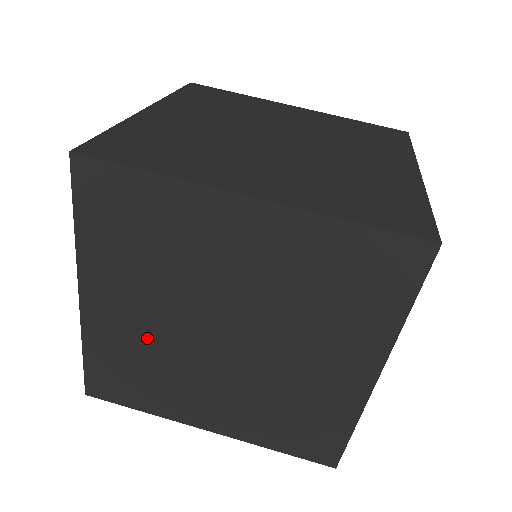
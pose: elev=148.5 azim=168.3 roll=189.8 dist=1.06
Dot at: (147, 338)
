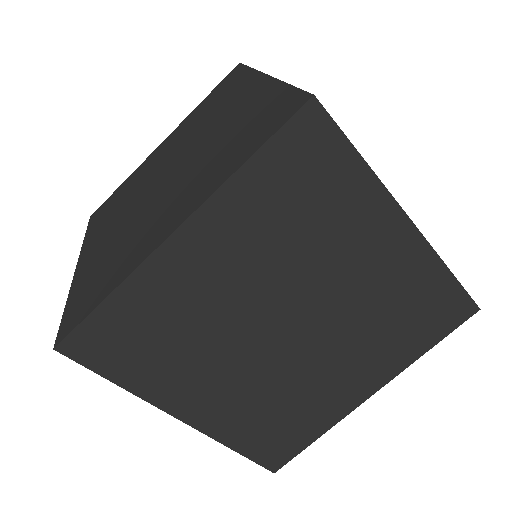
Dot at: (253, 391)
